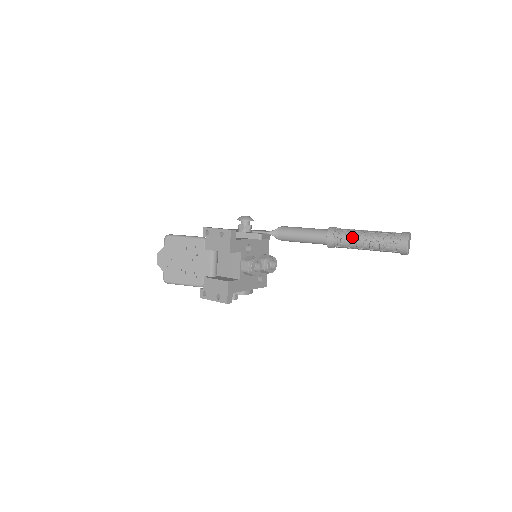
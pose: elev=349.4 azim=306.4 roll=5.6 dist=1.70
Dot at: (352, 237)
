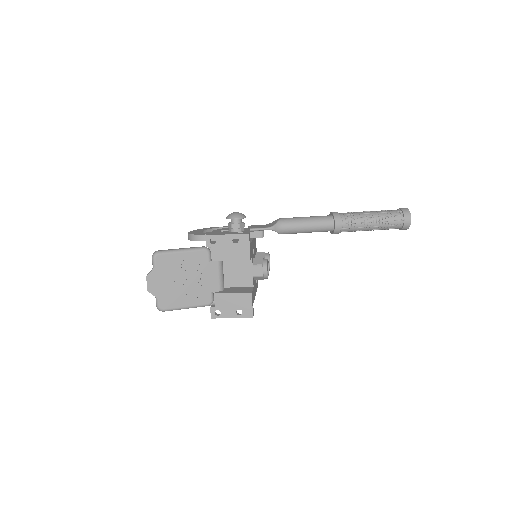
Dot at: (359, 220)
